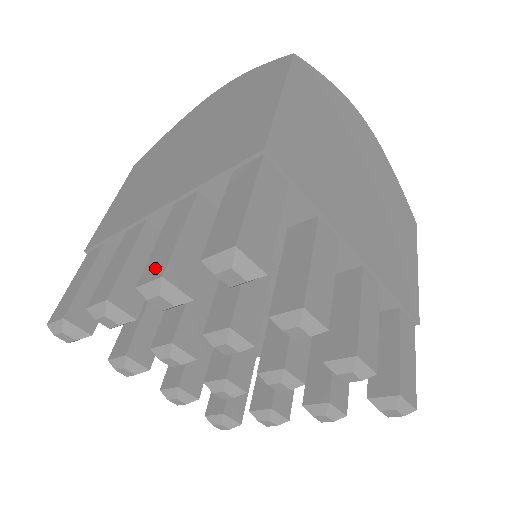
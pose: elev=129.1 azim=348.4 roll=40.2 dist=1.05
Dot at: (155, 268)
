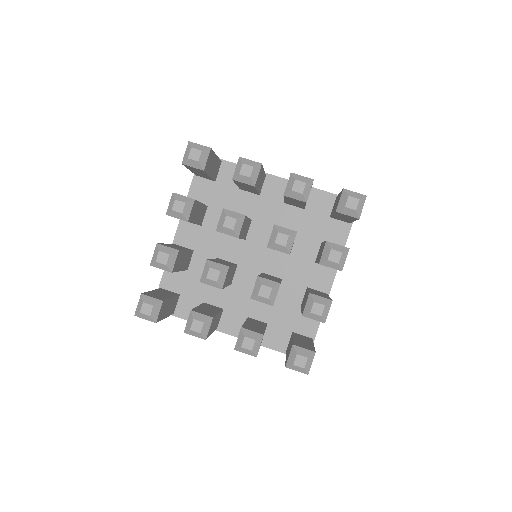
Dot at: occluded
